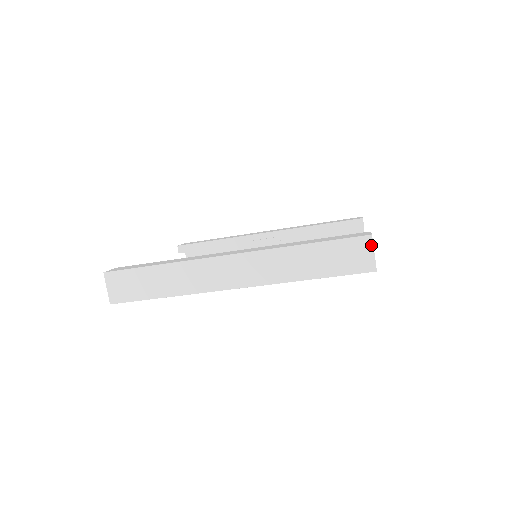
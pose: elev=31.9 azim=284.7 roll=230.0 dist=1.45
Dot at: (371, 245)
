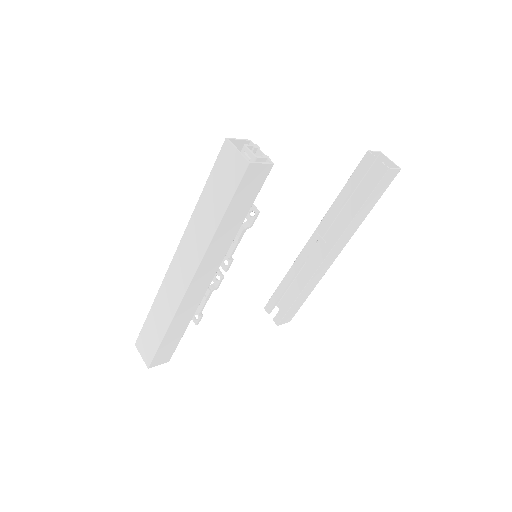
Dot at: (231, 147)
